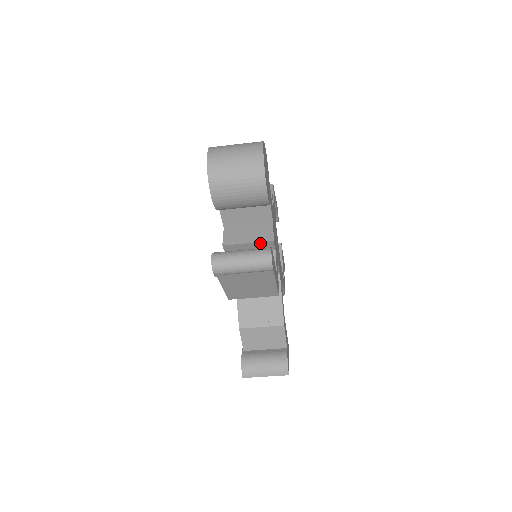
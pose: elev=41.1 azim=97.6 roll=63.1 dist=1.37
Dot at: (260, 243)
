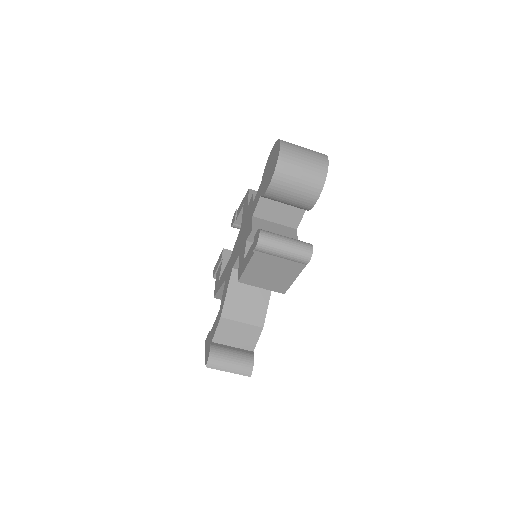
Dot at: occluded
